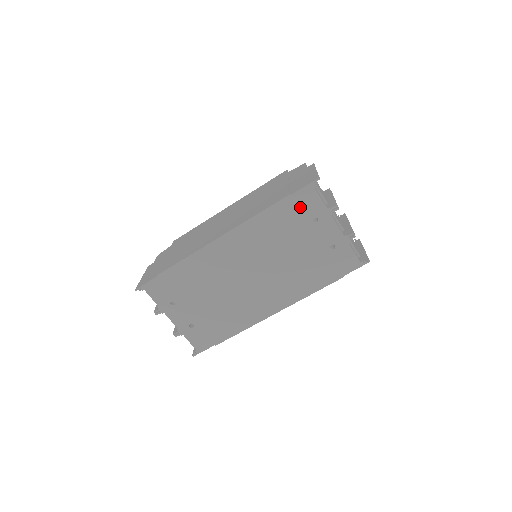
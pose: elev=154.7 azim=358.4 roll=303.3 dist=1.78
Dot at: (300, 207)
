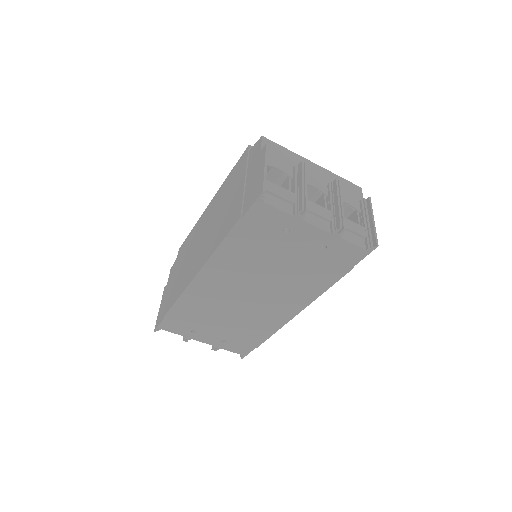
Dot at: (260, 225)
